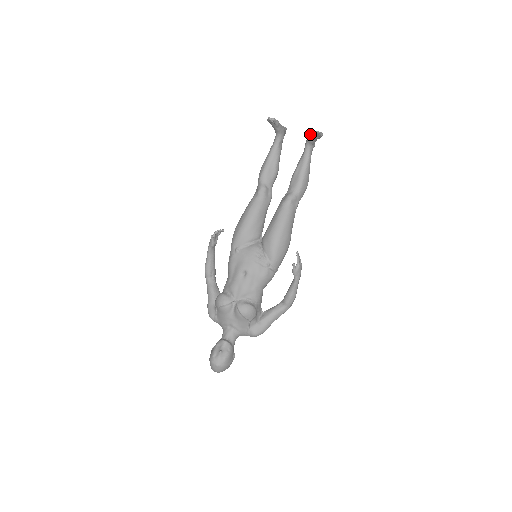
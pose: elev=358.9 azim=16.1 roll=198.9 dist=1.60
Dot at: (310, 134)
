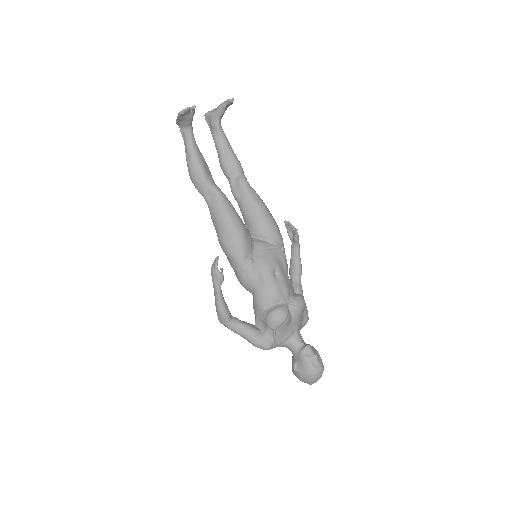
Dot at: (226, 106)
